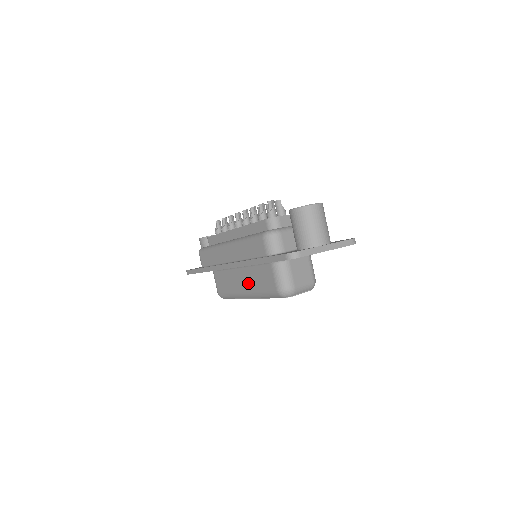
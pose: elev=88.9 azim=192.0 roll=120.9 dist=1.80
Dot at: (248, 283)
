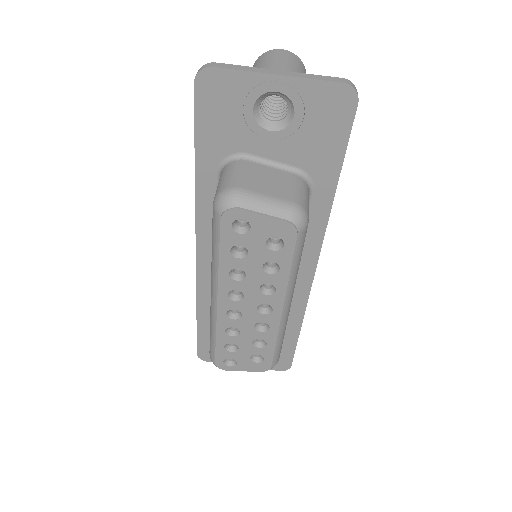
Dot at: occluded
